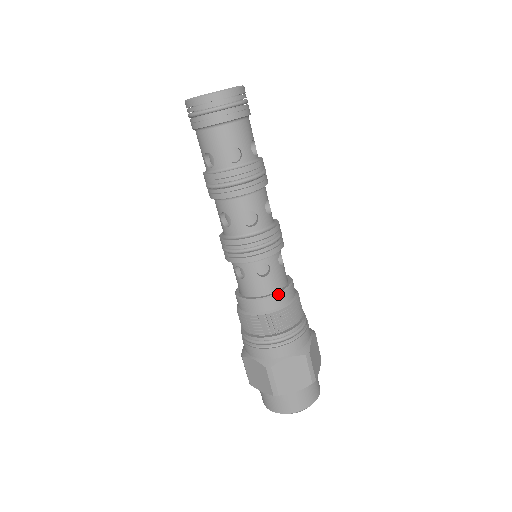
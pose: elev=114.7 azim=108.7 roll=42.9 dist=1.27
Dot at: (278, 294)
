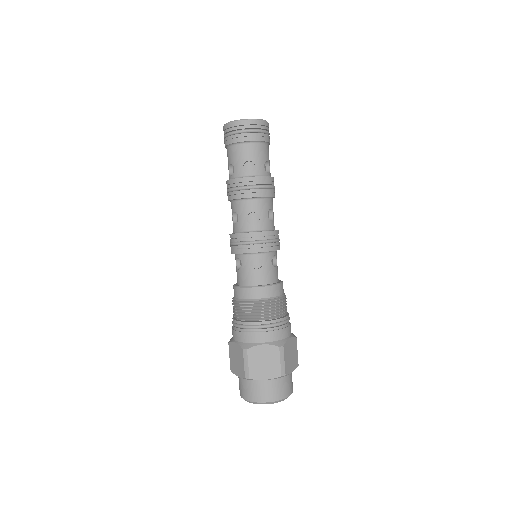
Dot at: (265, 286)
